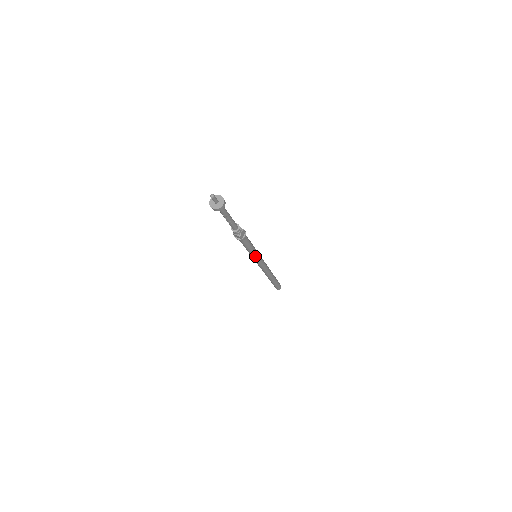
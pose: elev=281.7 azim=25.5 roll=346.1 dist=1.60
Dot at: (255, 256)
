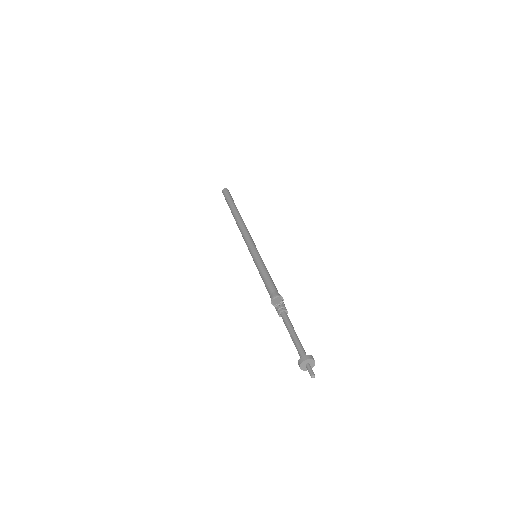
Dot at: occluded
